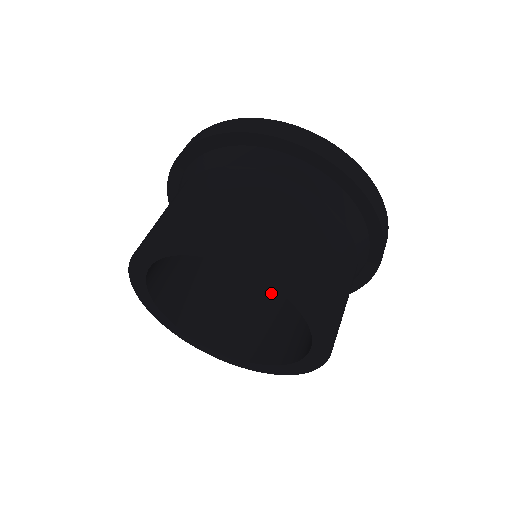
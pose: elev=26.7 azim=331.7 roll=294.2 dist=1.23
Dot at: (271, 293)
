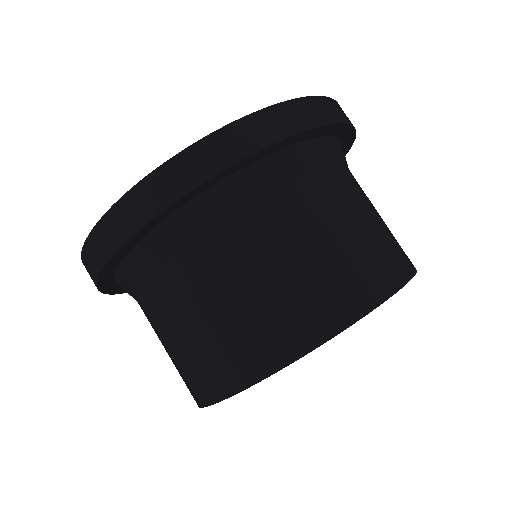
Dot at: occluded
